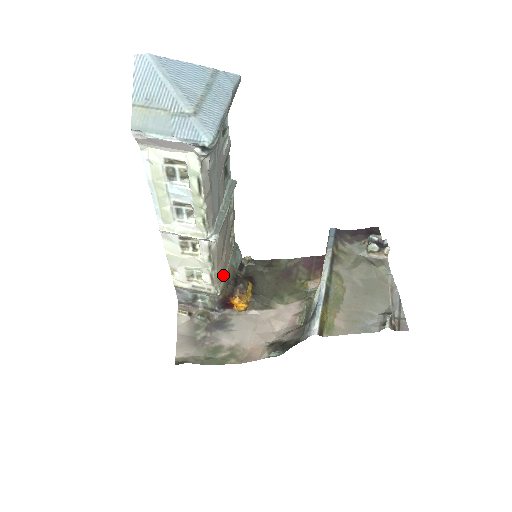
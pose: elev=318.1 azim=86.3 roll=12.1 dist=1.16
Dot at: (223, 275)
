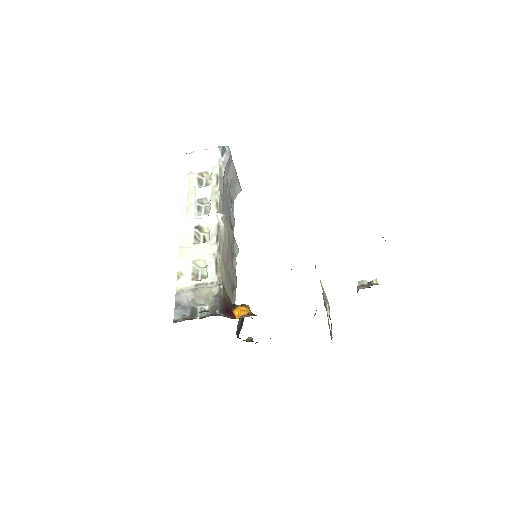
Dot at: (226, 290)
